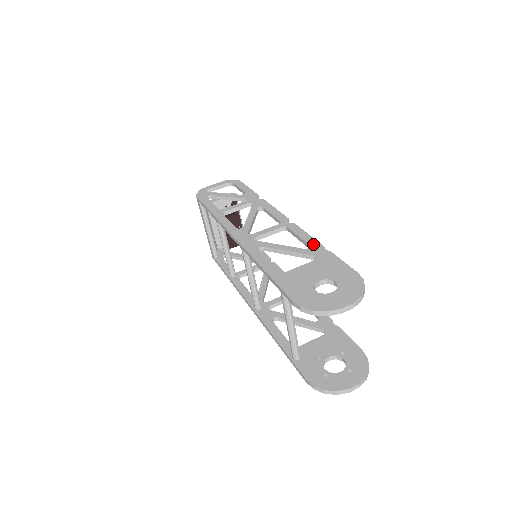
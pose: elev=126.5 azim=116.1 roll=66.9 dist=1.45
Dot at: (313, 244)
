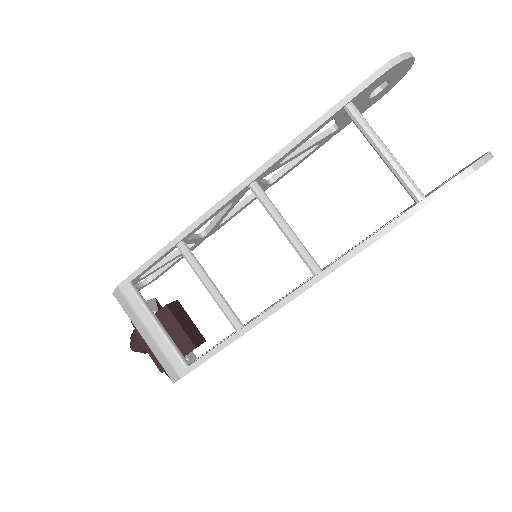
Dot at: occluded
